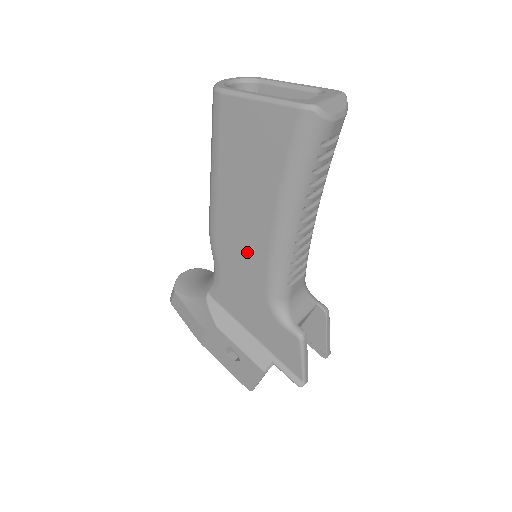
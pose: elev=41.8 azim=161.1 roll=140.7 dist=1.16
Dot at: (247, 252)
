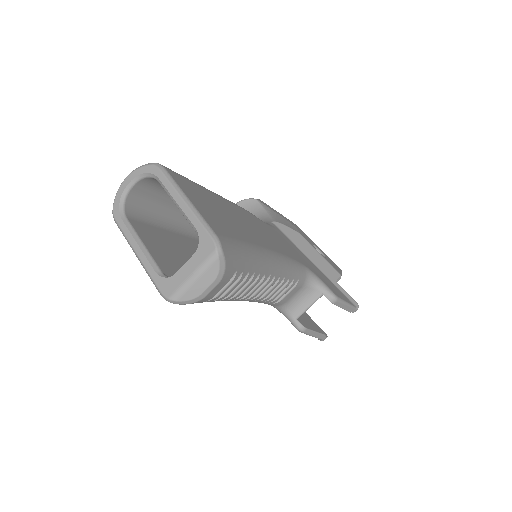
Dot at: occluded
